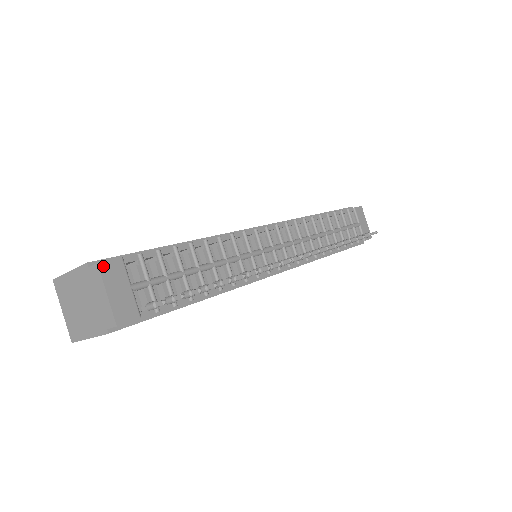
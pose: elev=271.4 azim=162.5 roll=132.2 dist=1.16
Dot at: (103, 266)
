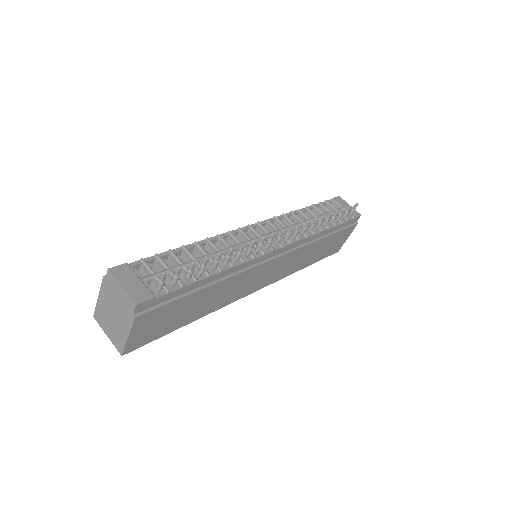
Dot at: (113, 270)
